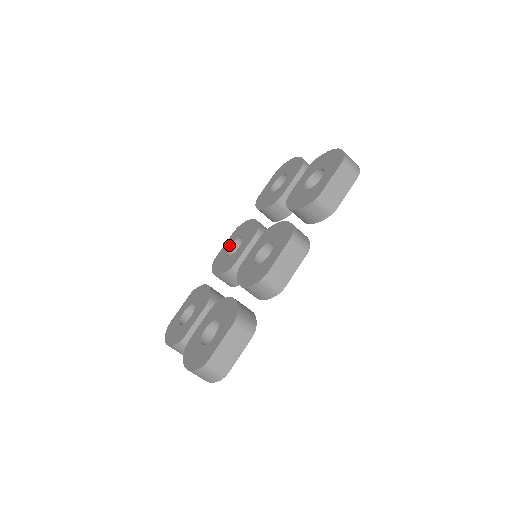
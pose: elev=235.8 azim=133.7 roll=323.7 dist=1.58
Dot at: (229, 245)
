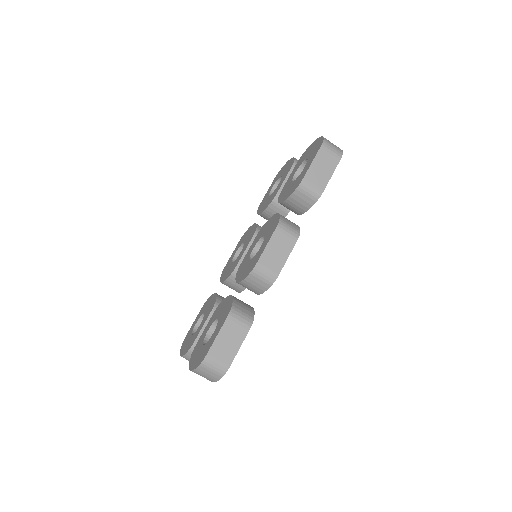
Dot at: (234, 253)
